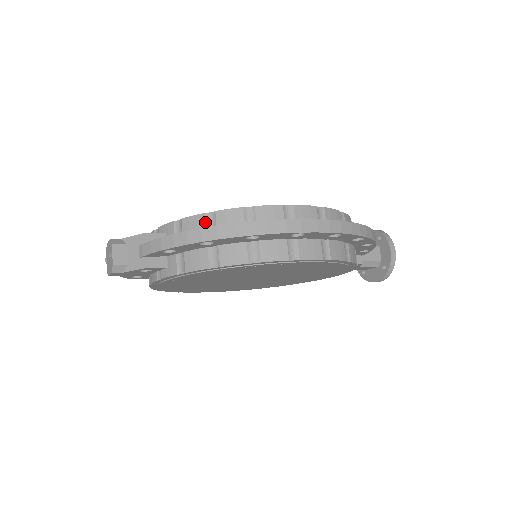
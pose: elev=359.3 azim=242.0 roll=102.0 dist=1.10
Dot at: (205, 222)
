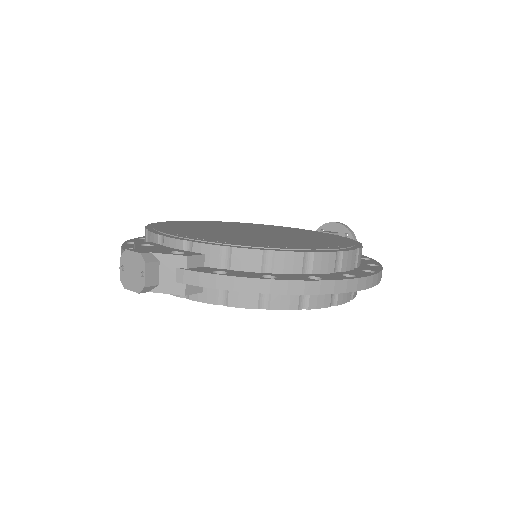
Dot at: (262, 260)
